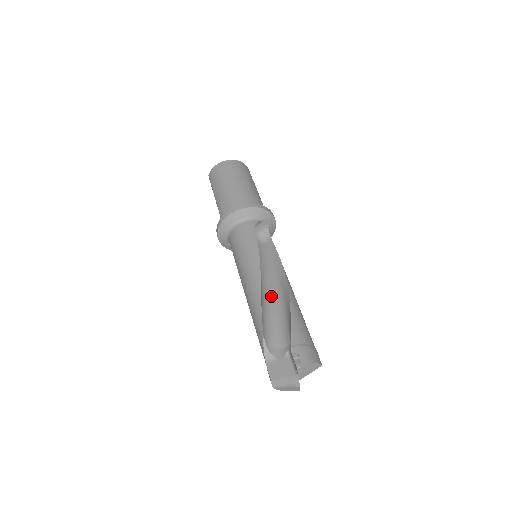
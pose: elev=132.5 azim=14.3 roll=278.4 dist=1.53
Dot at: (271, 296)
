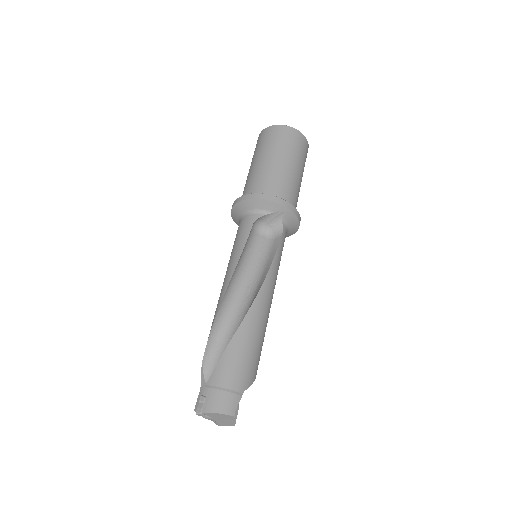
Dot at: (238, 313)
